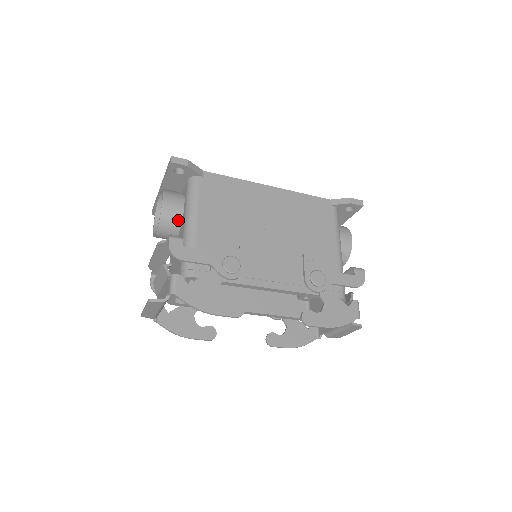
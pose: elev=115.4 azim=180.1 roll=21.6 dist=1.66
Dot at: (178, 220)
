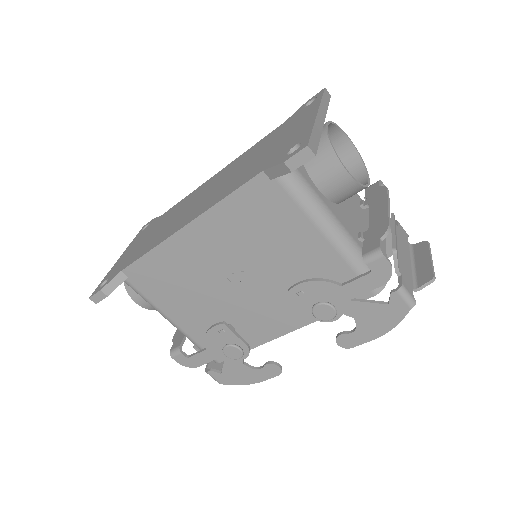
Dot at: occluded
